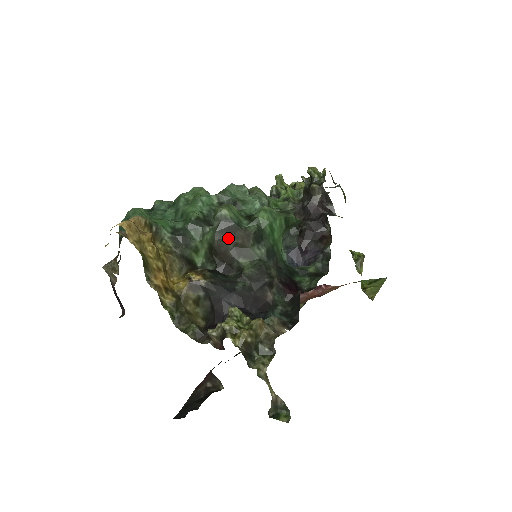
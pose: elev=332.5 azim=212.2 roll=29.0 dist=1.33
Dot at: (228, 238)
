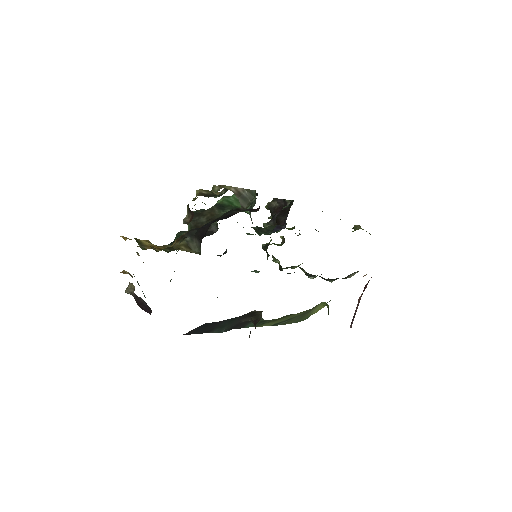
Dot at: (200, 219)
